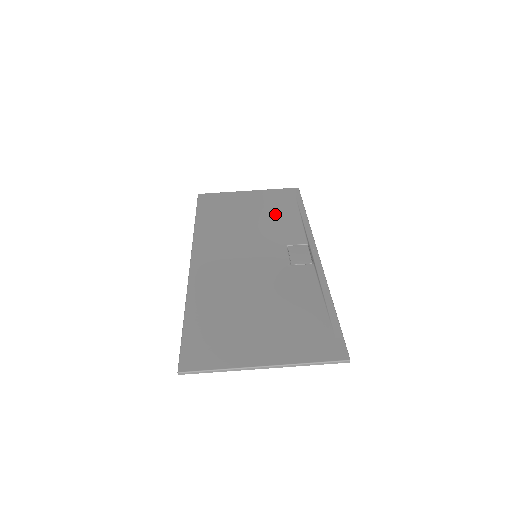
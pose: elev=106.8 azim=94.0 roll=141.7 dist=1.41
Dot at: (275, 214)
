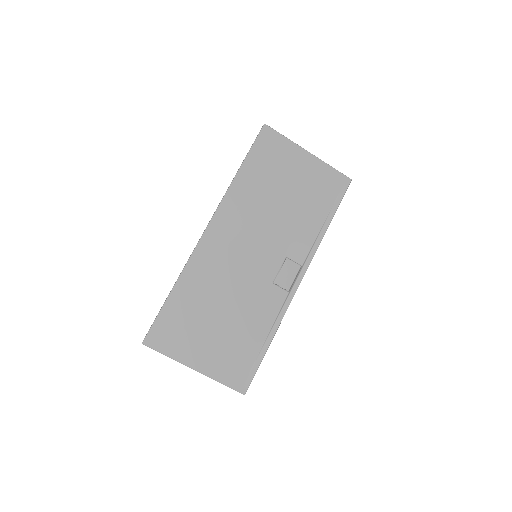
Dot at: (306, 208)
